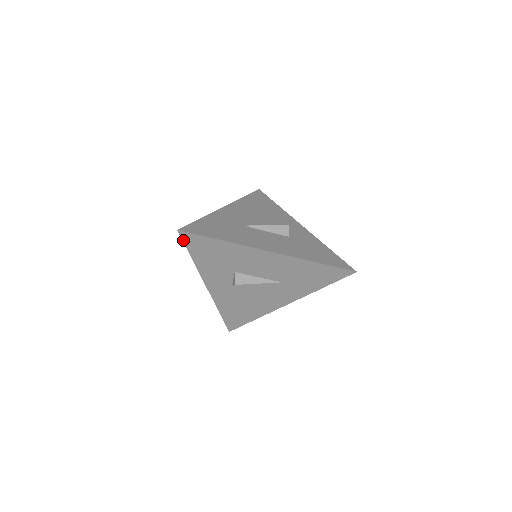
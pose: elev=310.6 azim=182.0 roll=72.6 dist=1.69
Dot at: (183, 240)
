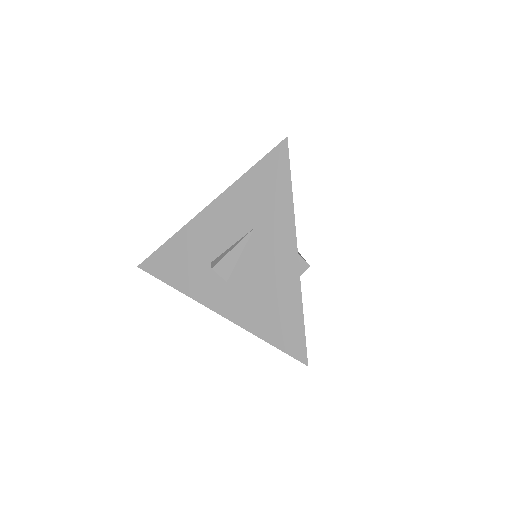
Dot at: (149, 273)
